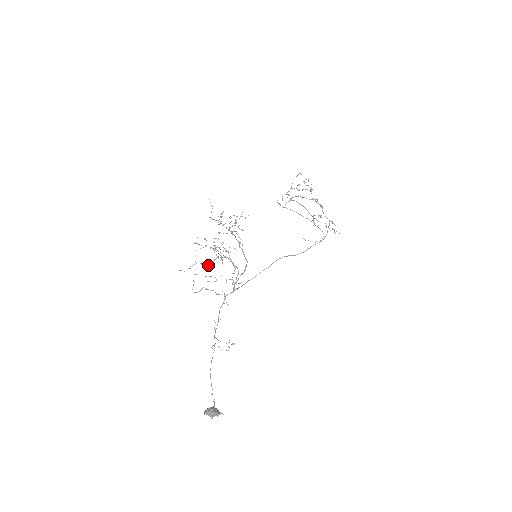
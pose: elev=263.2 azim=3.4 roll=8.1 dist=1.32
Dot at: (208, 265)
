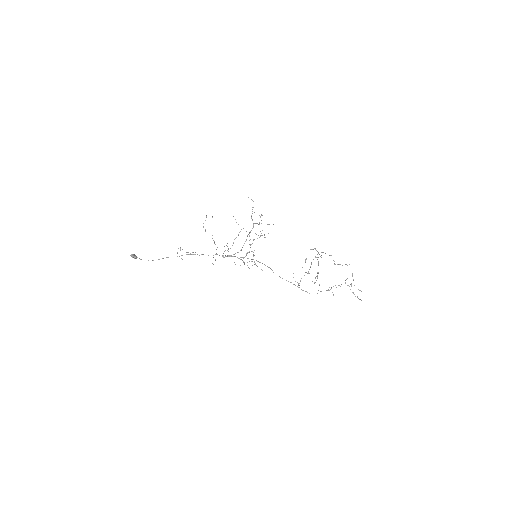
Dot at: occluded
